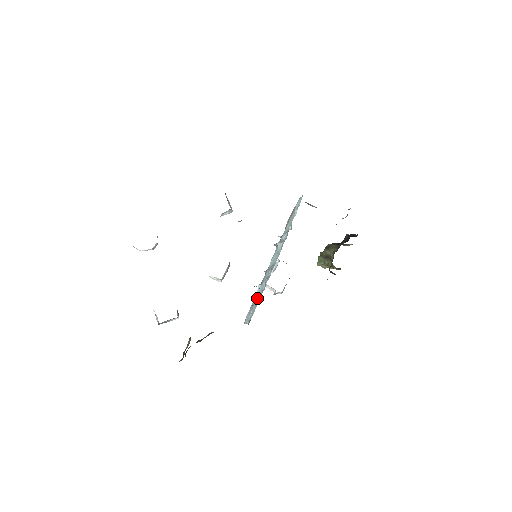
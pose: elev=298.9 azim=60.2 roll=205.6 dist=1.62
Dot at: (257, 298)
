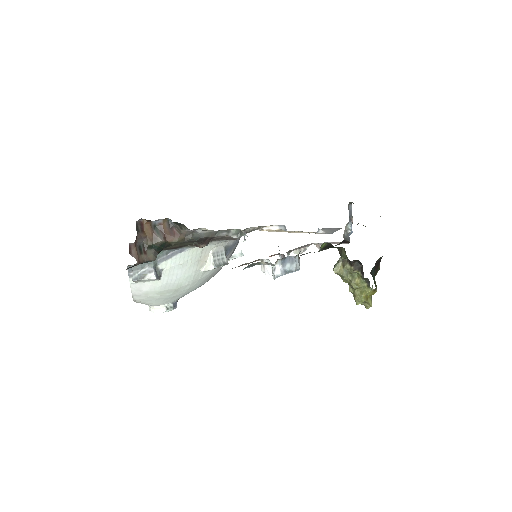
Dot at: occluded
